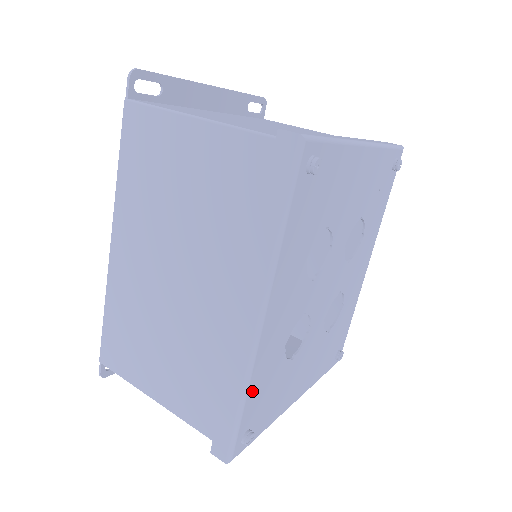
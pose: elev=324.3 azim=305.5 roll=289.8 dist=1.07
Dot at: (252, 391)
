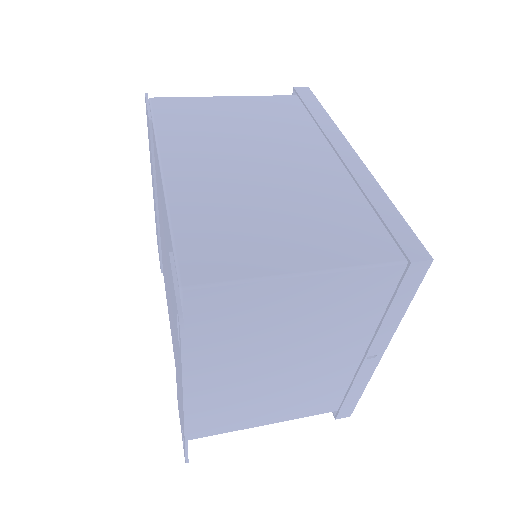
Dot at: occluded
